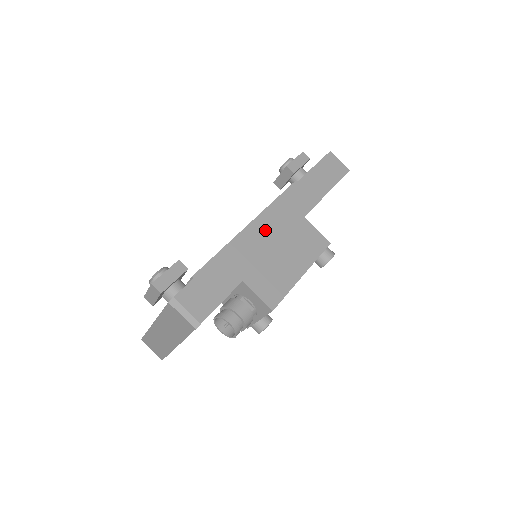
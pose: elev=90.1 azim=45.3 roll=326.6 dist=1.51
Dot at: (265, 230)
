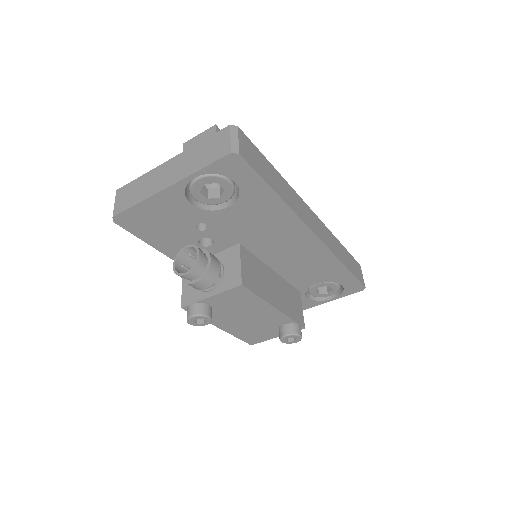
Dot at: (306, 212)
